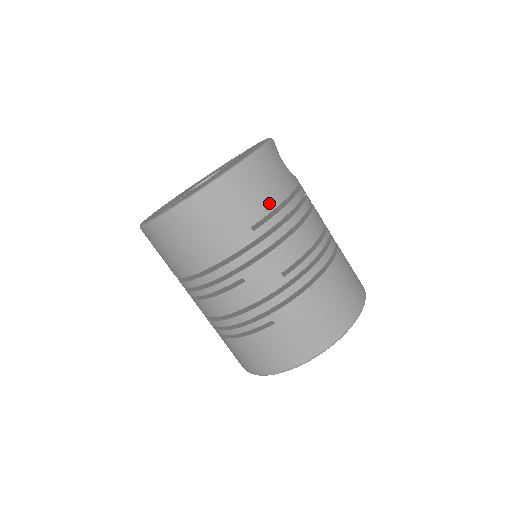
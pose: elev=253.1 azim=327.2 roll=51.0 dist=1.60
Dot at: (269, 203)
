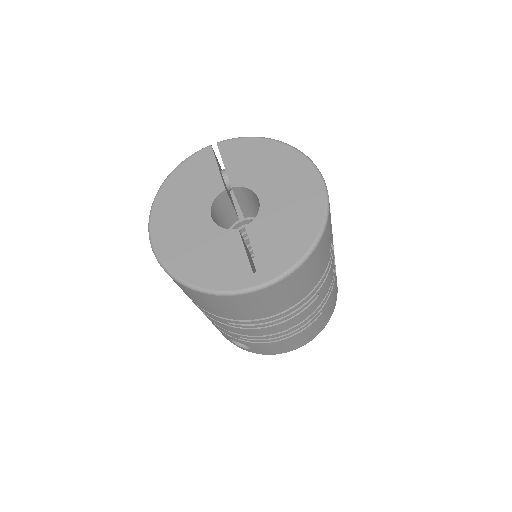
Dot at: occluded
